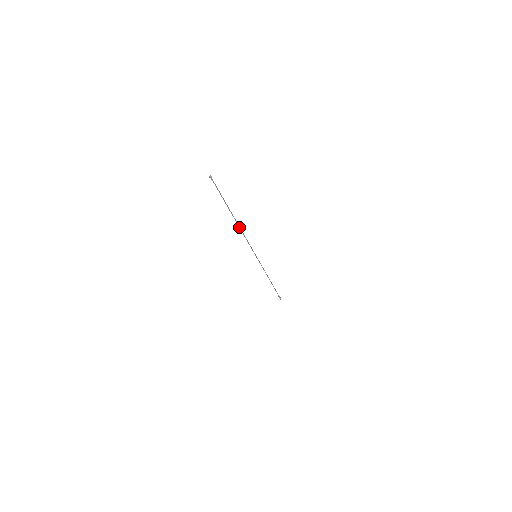
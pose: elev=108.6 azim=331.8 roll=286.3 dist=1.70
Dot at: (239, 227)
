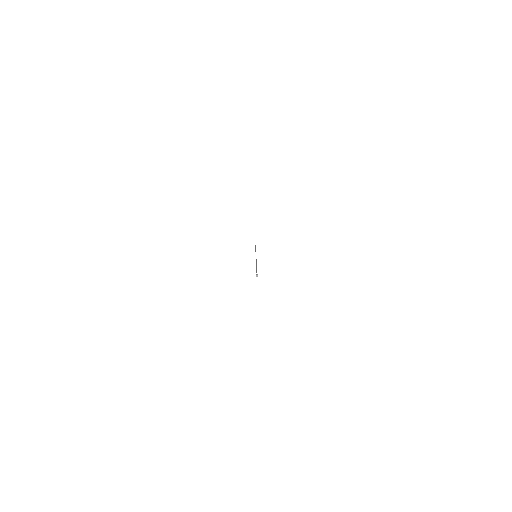
Dot at: occluded
